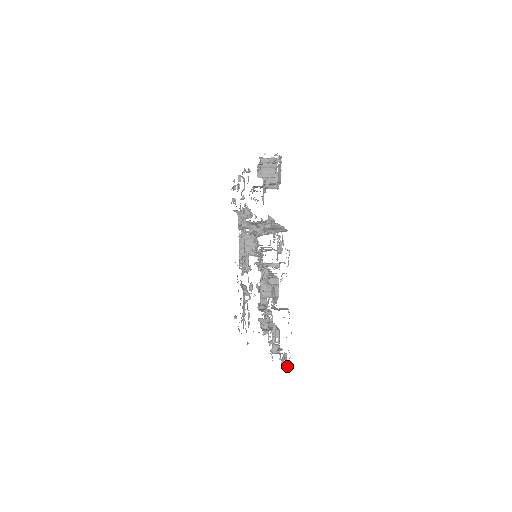
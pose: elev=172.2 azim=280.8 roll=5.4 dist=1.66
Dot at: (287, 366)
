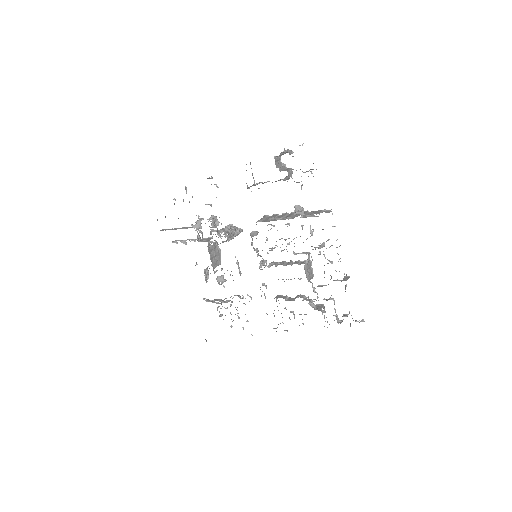
Dot at: occluded
